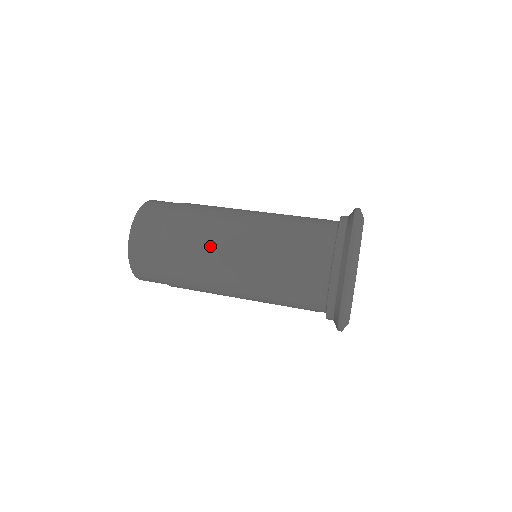
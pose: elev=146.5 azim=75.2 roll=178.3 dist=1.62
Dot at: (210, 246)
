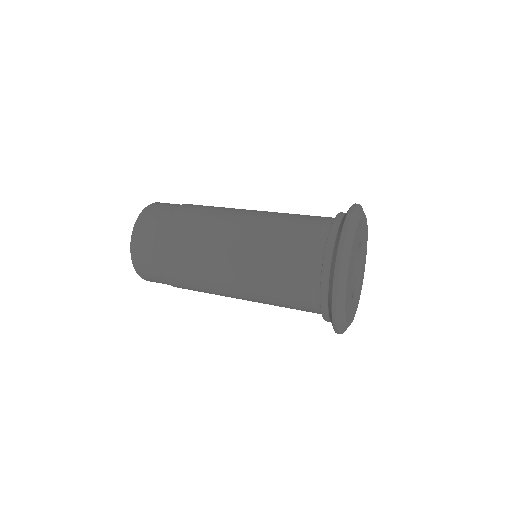
Dot at: (203, 254)
